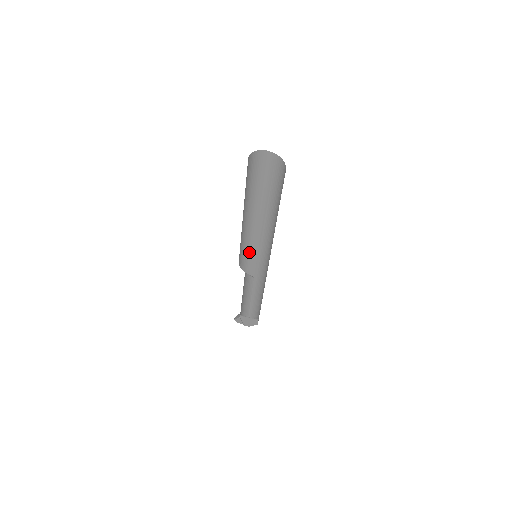
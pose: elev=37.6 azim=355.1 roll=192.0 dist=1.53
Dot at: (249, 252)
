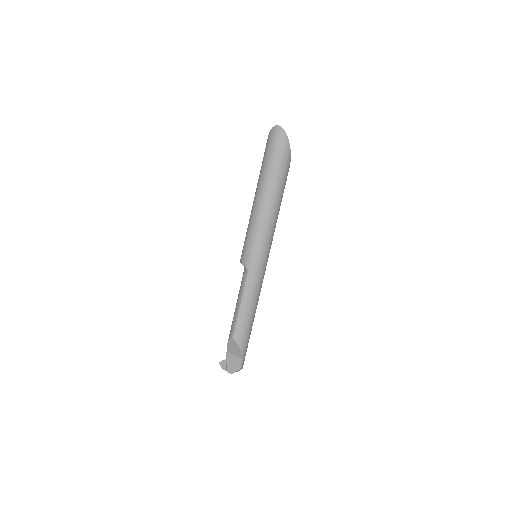
Dot at: (250, 235)
